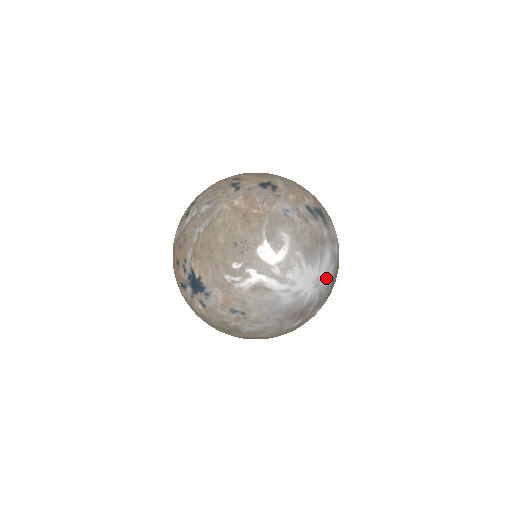
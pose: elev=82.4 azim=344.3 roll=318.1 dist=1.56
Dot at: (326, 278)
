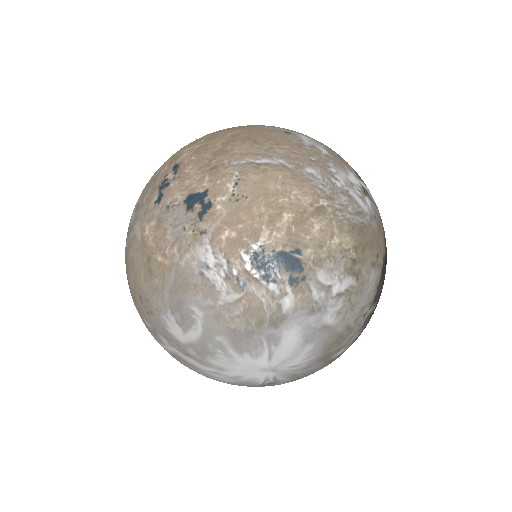
Dot at: (294, 362)
